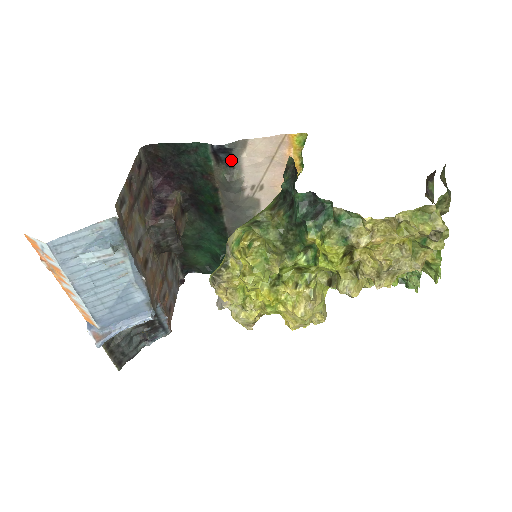
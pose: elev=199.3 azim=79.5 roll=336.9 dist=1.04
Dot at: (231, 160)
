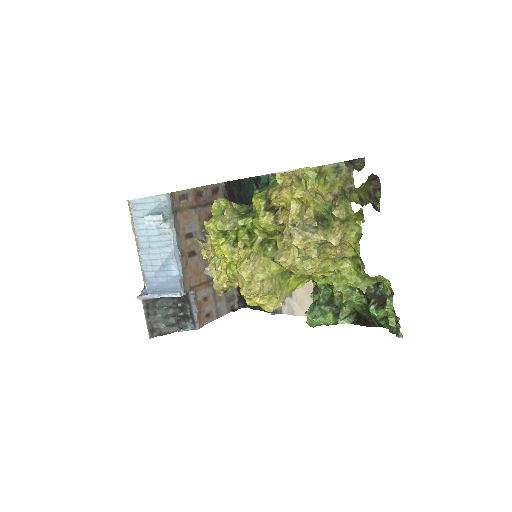
Dot at: occluded
